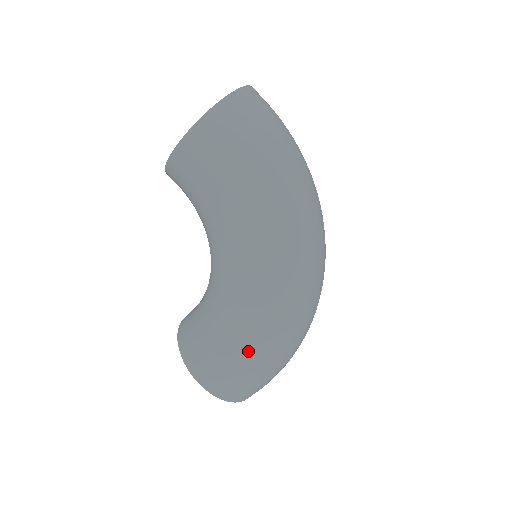
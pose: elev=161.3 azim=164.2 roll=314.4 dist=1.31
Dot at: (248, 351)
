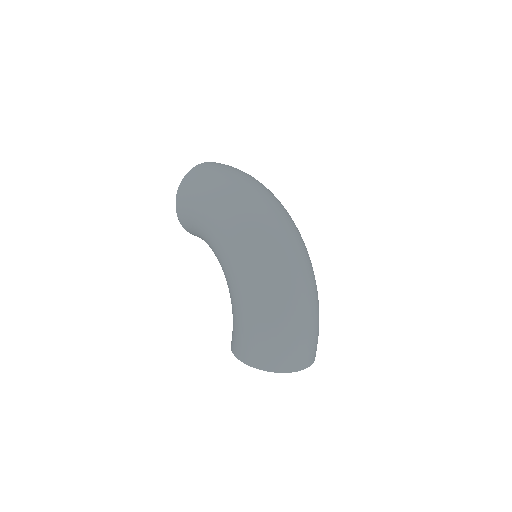
Dot at: (250, 313)
